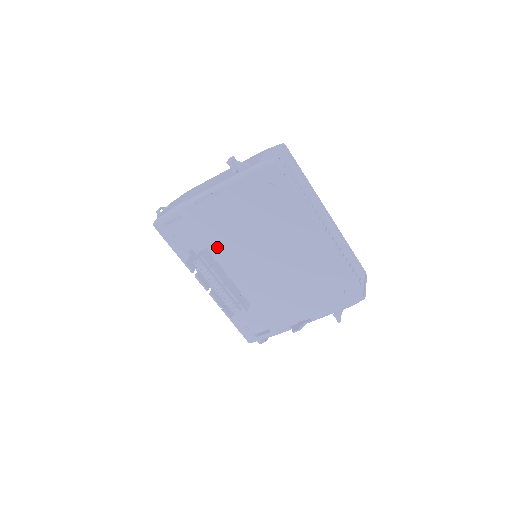
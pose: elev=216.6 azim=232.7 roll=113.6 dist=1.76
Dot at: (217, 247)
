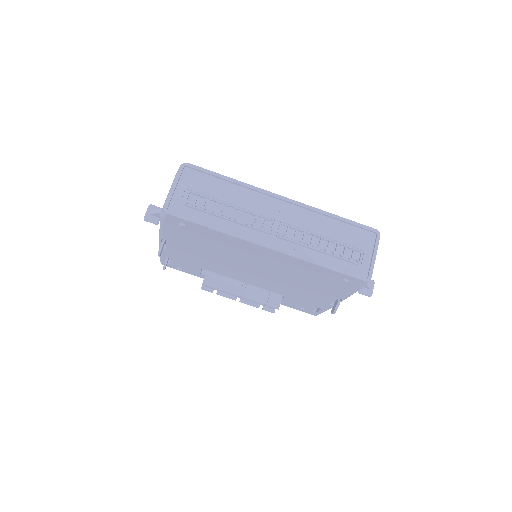
Dot at: (212, 269)
